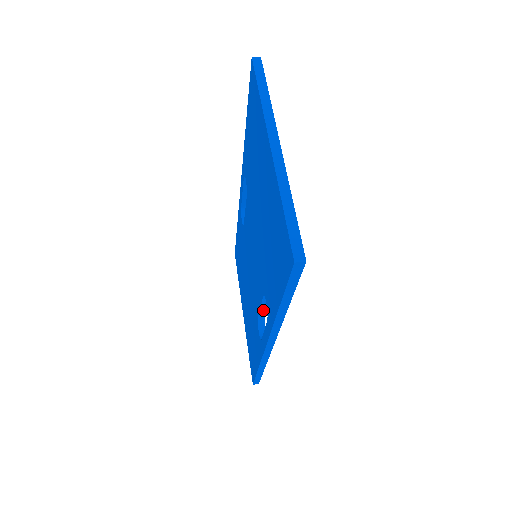
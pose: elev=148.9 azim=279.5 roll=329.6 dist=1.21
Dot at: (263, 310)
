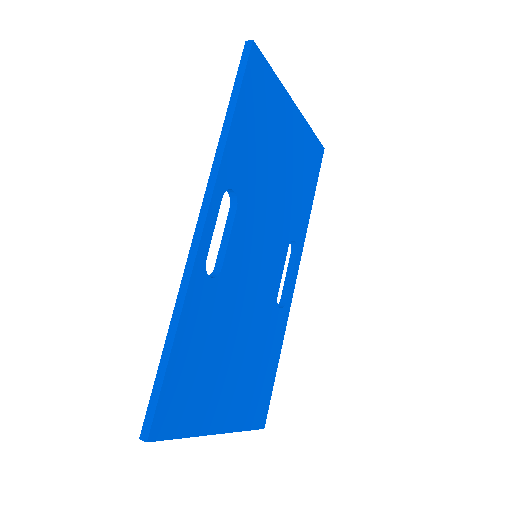
Dot at: (223, 248)
